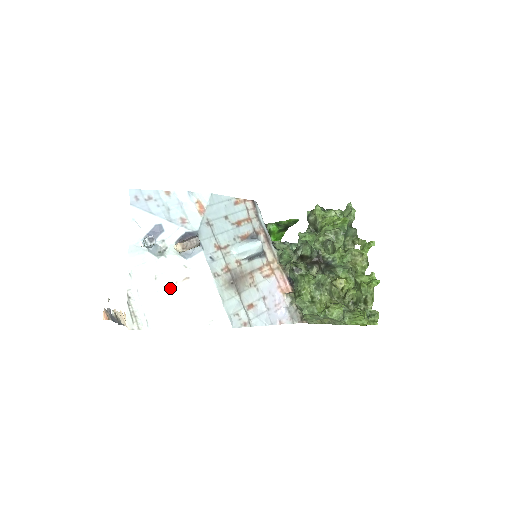
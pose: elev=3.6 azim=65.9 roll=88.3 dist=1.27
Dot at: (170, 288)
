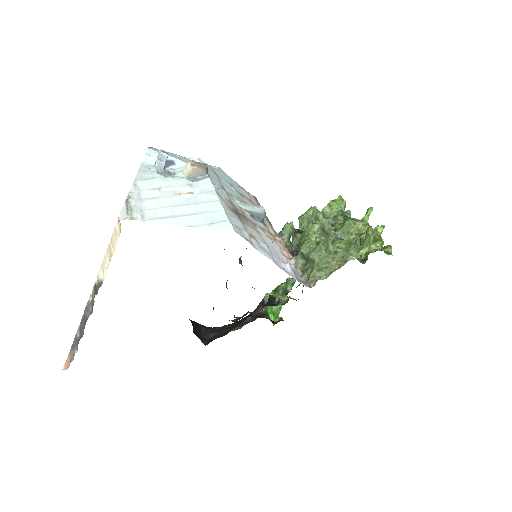
Dot at: (173, 197)
